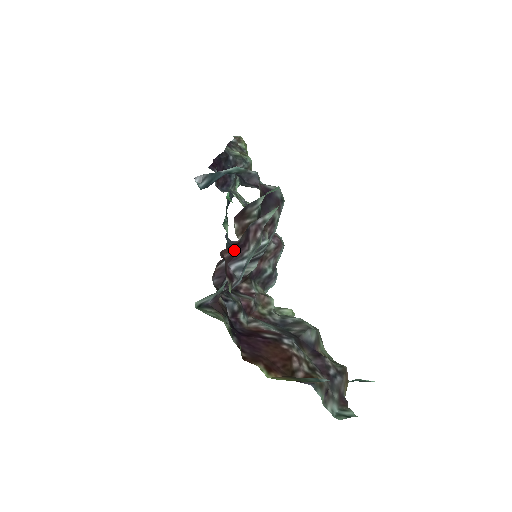
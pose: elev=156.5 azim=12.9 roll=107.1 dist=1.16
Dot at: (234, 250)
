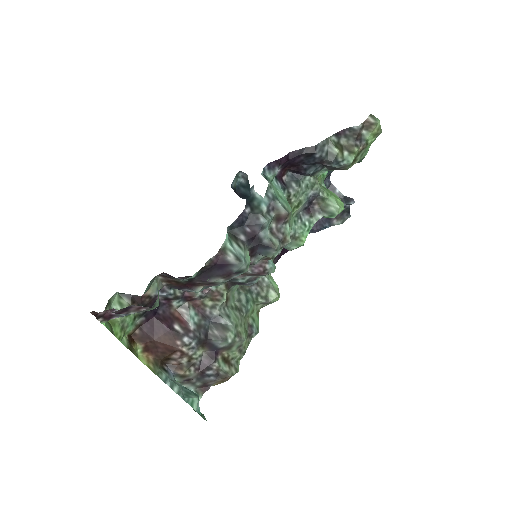
Dot at: occluded
